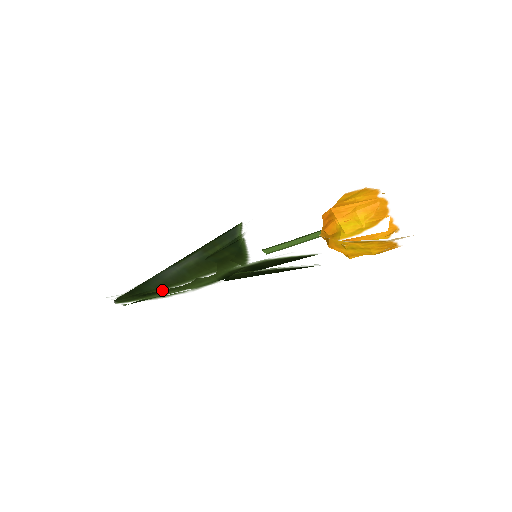
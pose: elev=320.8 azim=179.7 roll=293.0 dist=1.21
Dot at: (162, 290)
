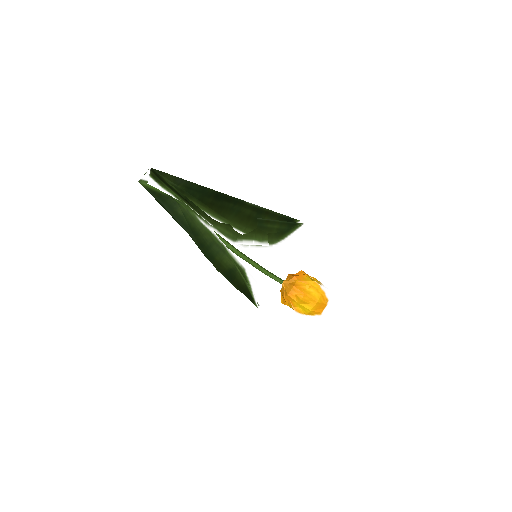
Dot at: (197, 206)
